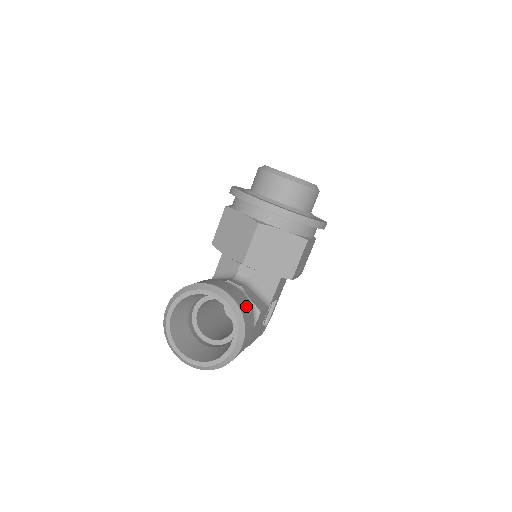
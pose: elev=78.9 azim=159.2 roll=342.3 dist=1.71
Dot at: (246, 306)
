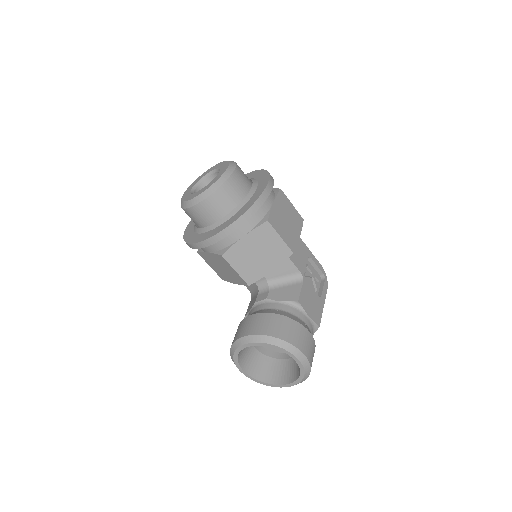
Dot at: (278, 323)
